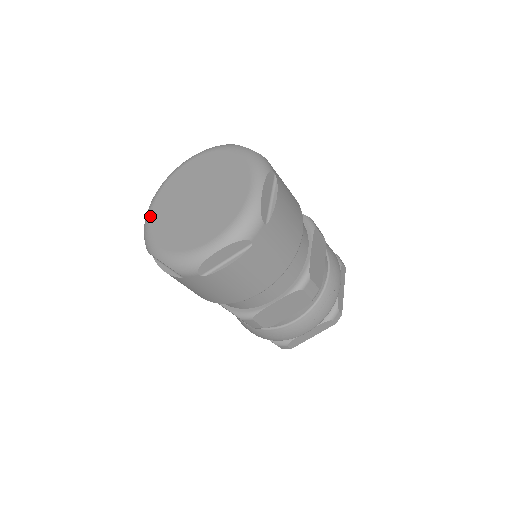
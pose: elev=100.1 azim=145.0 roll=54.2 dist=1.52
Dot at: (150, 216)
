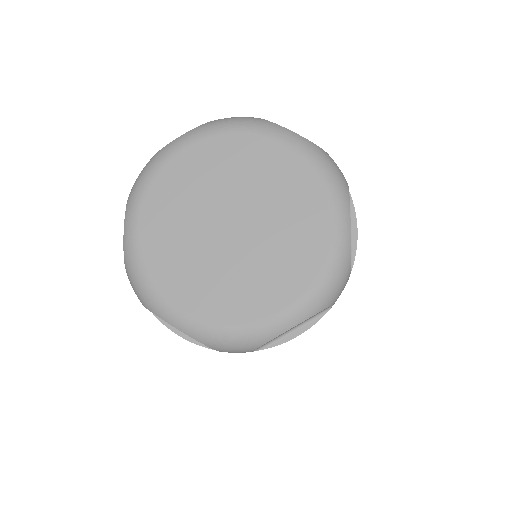
Dot at: (138, 245)
